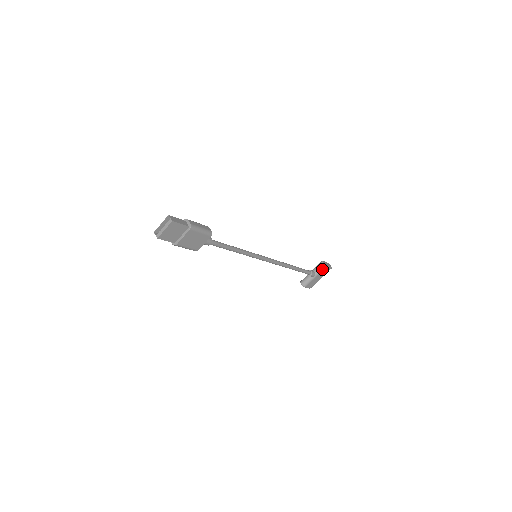
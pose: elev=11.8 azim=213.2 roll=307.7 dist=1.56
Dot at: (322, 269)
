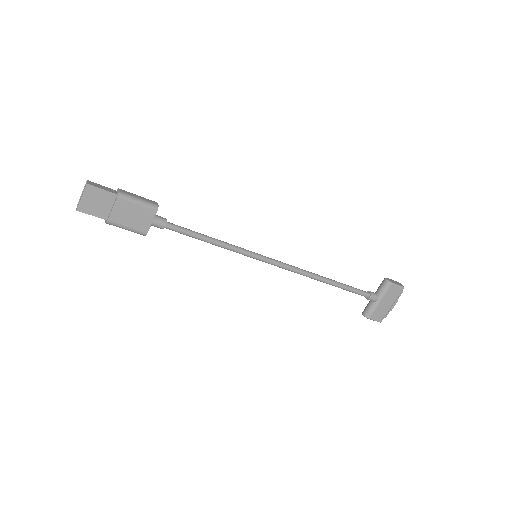
Dot at: (386, 288)
